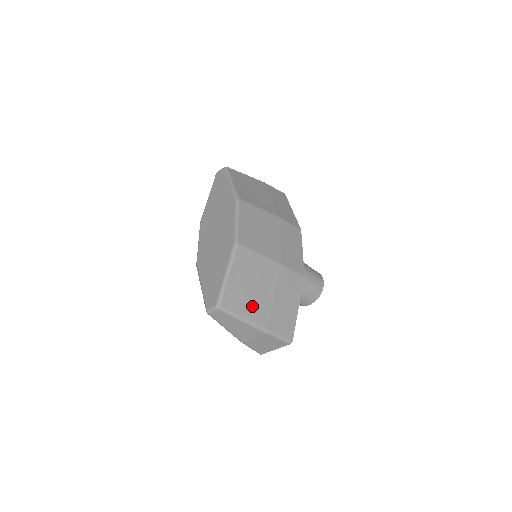
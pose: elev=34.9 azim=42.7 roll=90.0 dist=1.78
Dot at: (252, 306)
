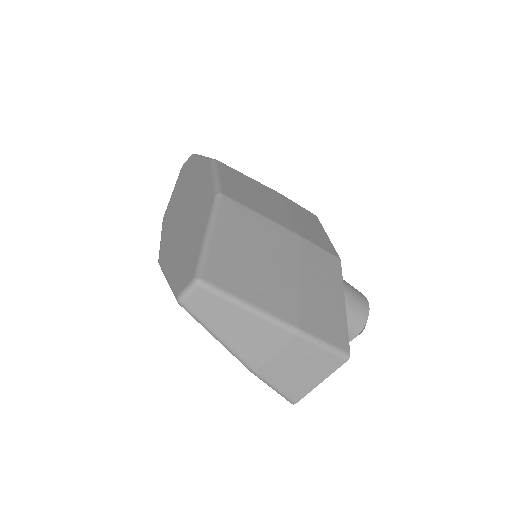
Dot at: (263, 286)
